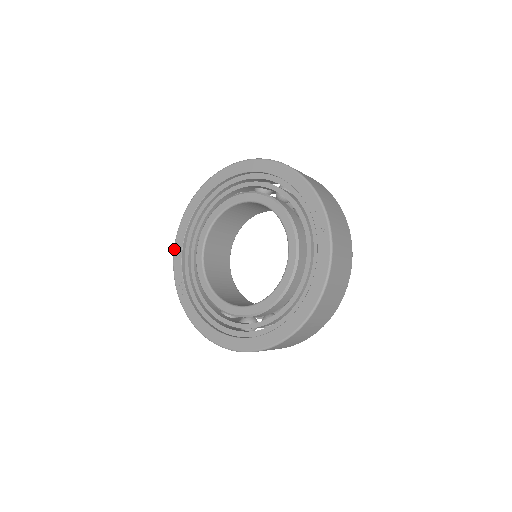
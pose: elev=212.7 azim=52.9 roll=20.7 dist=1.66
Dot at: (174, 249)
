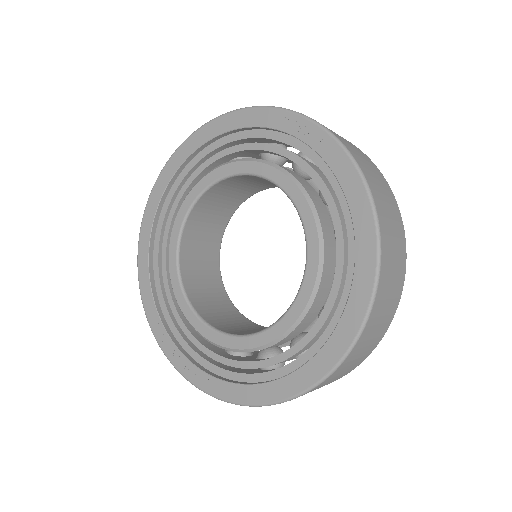
Dot at: (150, 327)
